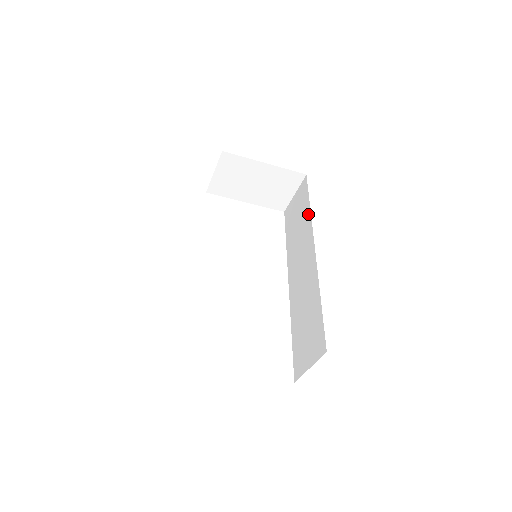
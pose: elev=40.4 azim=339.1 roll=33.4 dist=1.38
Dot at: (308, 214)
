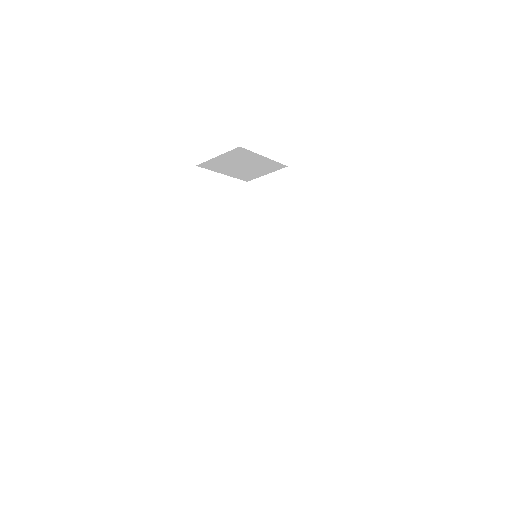
Dot at: (291, 213)
